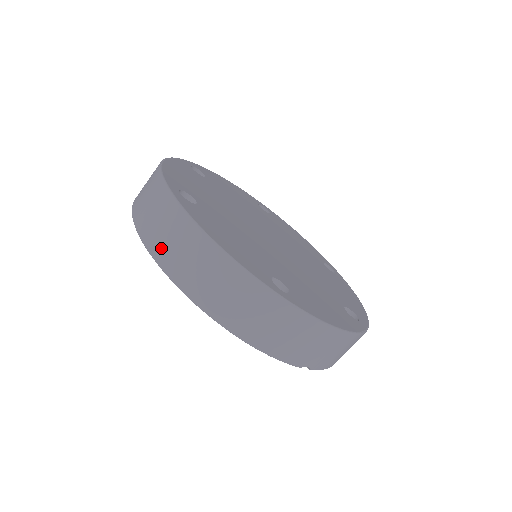
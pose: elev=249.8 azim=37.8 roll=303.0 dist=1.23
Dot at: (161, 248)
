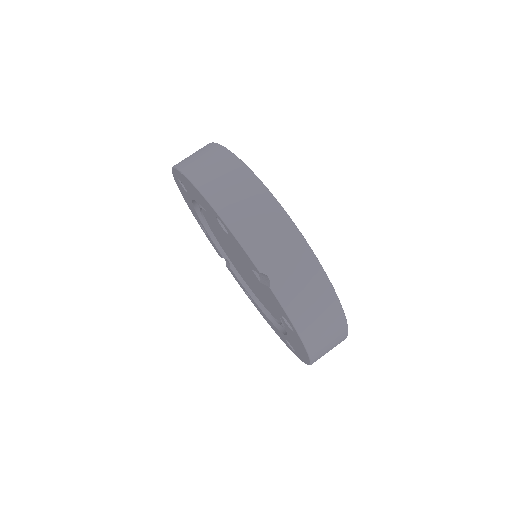
Dot at: (185, 161)
